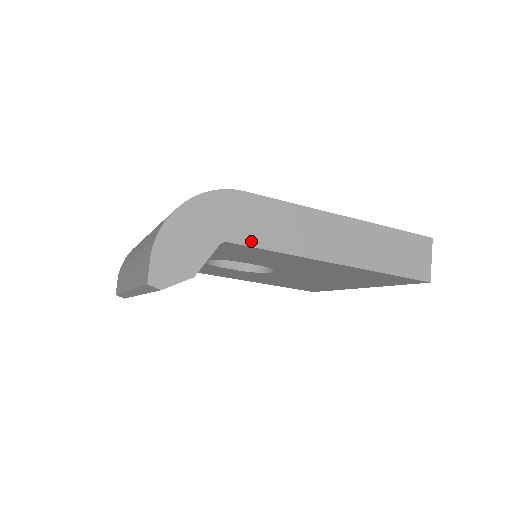
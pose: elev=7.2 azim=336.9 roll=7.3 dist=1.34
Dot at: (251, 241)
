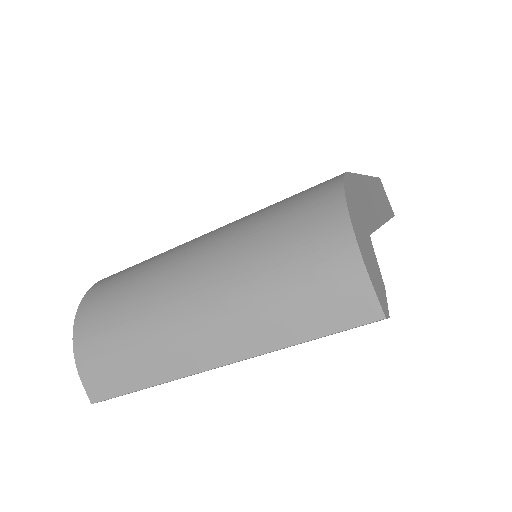
Dot at: (371, 226)
